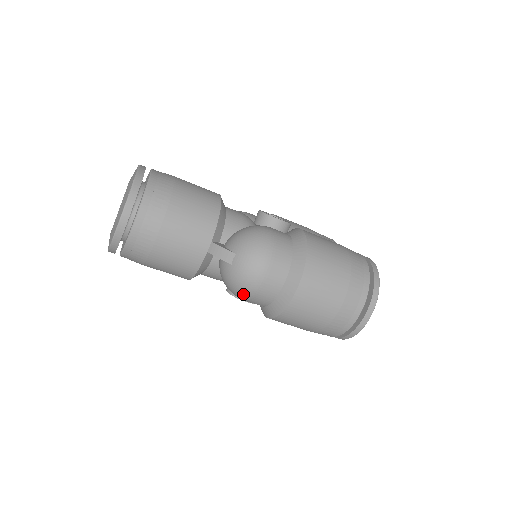
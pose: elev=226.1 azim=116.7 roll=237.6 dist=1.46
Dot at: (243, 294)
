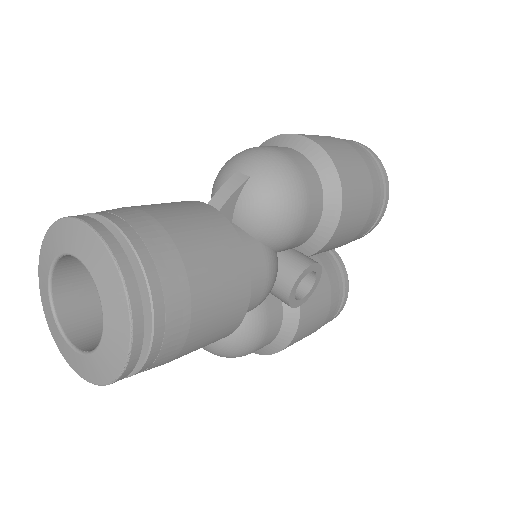
Dot at: occluded
